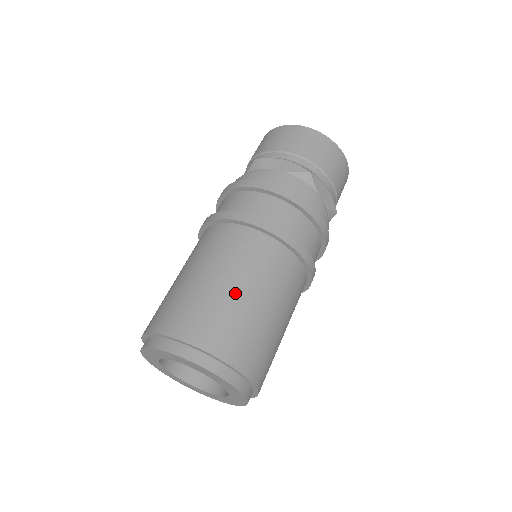
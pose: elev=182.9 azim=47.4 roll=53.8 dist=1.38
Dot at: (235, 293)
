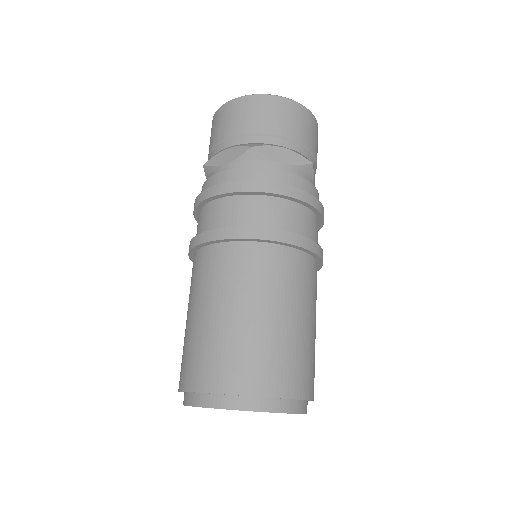
Dot at: (297, 327)
